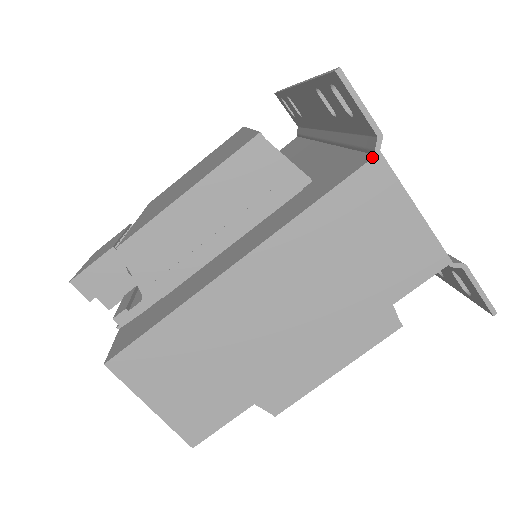
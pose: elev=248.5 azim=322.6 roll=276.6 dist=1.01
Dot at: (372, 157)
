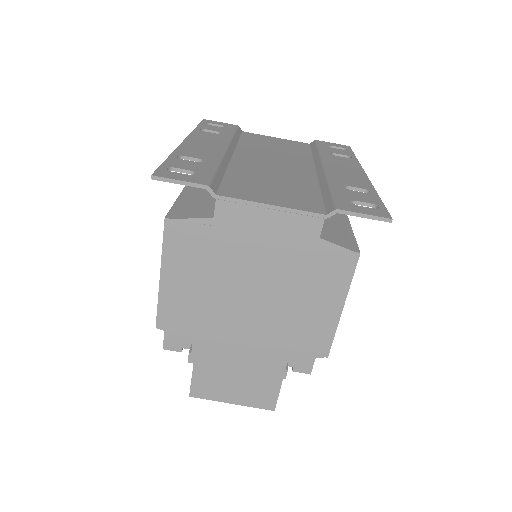
Dot at: occluded
